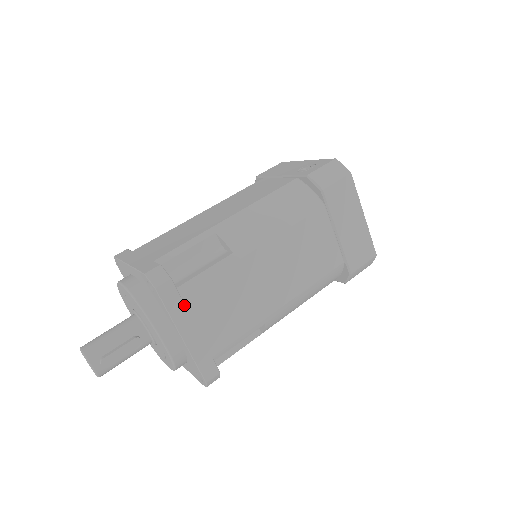
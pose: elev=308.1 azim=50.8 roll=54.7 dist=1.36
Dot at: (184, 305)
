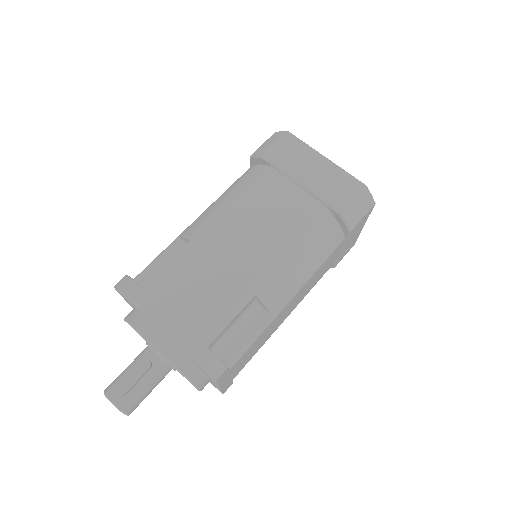
Dot at: (152, 298)
